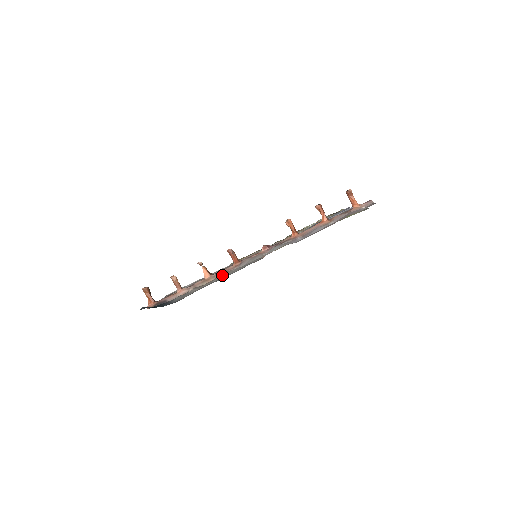
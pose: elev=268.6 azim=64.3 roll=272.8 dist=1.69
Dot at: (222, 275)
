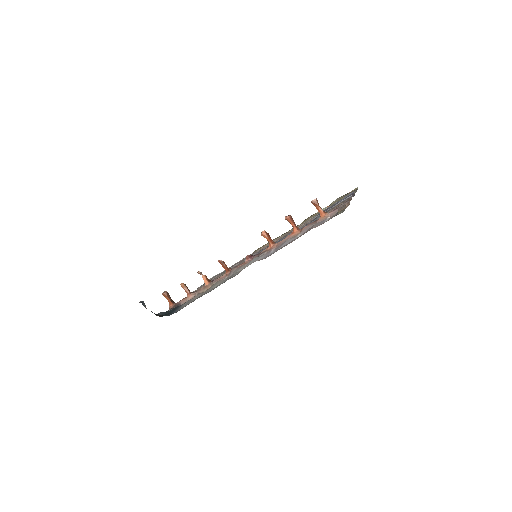
Dot at: (214, 285)
